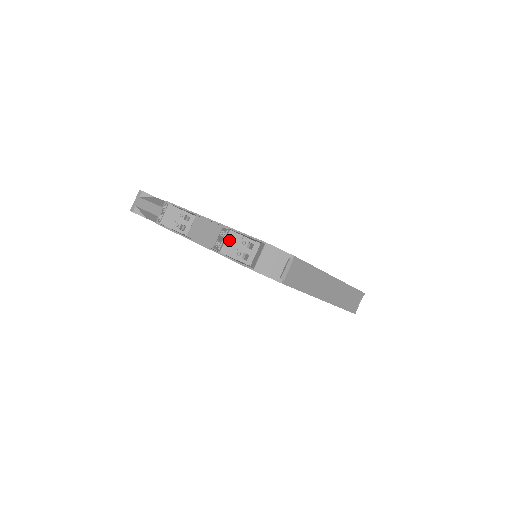
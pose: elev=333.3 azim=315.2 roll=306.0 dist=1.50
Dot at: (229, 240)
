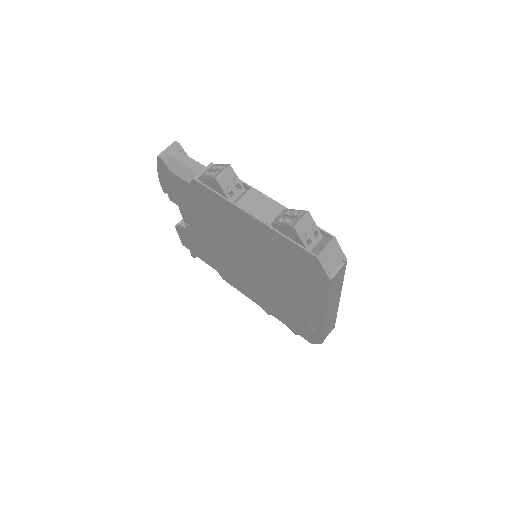
Dot at: (304, 220)
